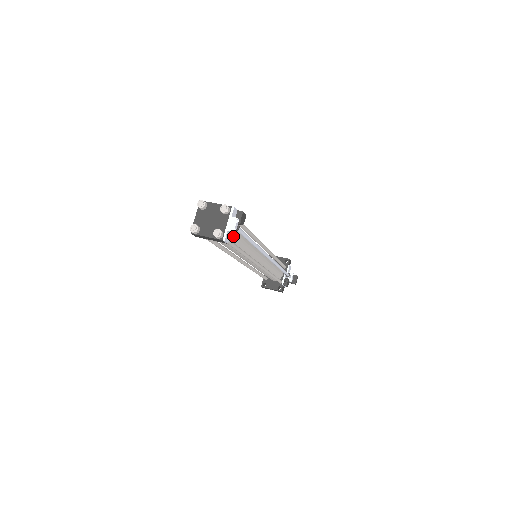
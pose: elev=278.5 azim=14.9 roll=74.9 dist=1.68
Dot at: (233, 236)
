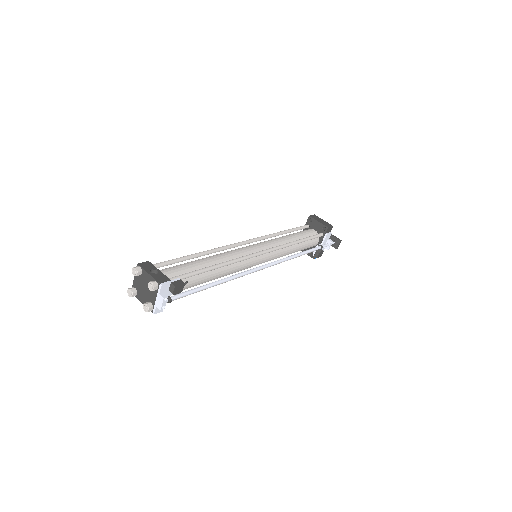
Dot at: (183, 288)
